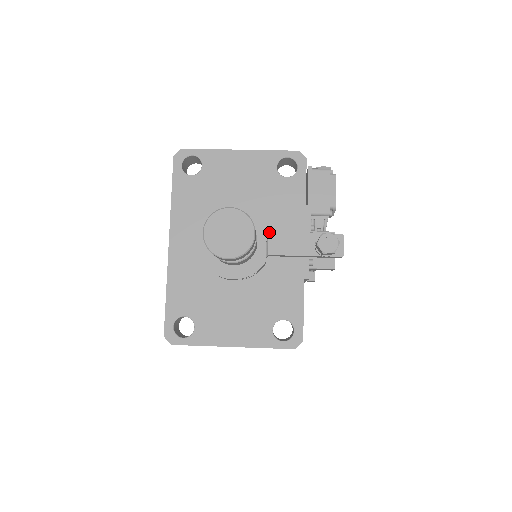
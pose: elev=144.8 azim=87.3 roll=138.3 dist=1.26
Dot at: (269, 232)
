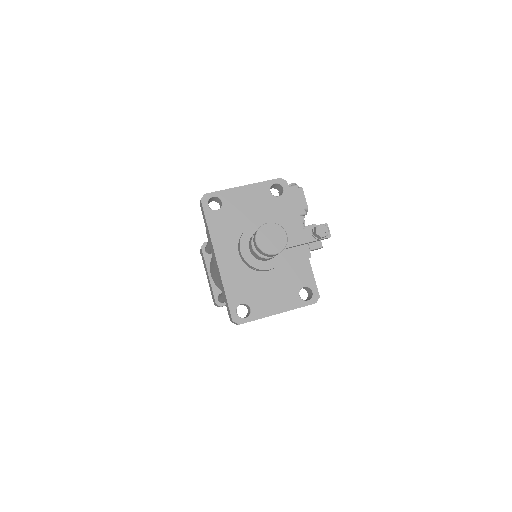
Dot at: occluded
